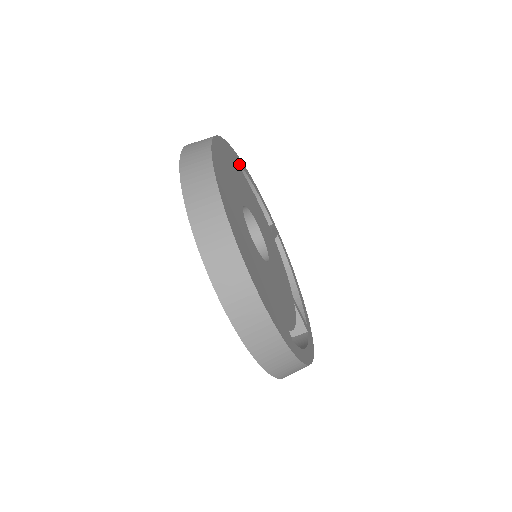
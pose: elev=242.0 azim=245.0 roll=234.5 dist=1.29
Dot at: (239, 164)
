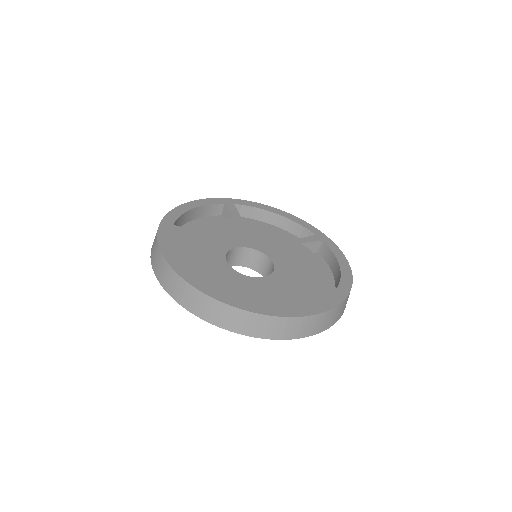
Dot at: (175, 222)
